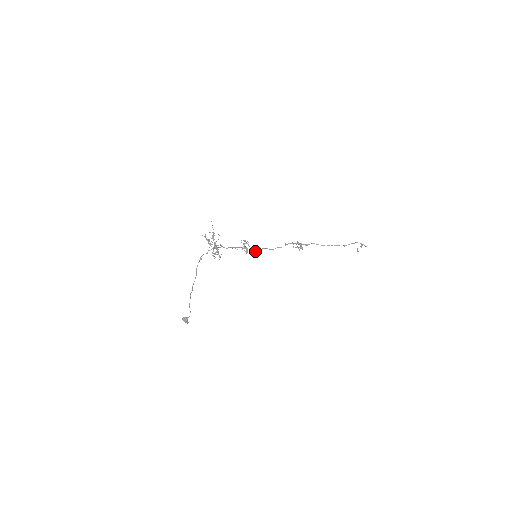
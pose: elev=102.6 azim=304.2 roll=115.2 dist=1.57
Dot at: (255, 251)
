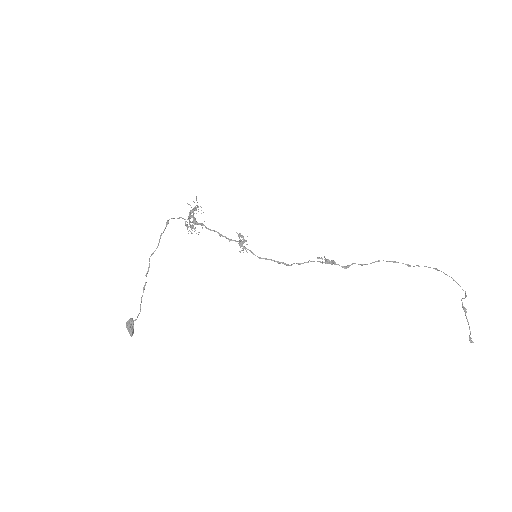
Dot at: (259, 258)
